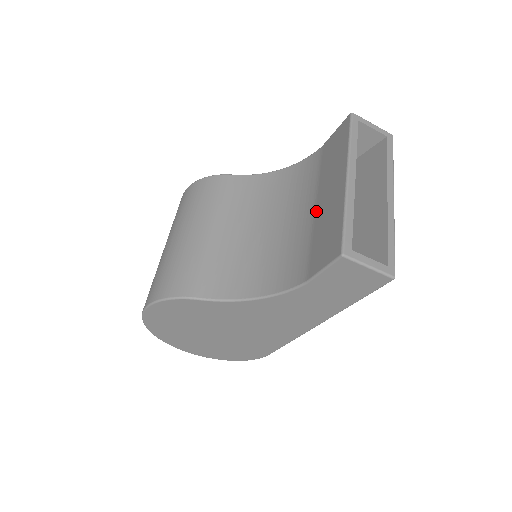
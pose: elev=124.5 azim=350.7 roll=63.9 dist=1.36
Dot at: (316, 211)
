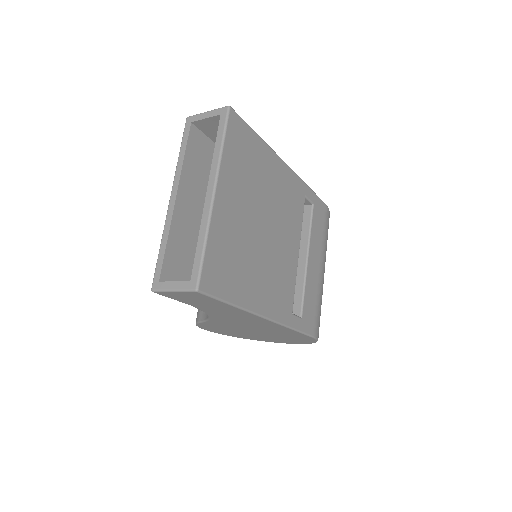
Dot at: occluded
